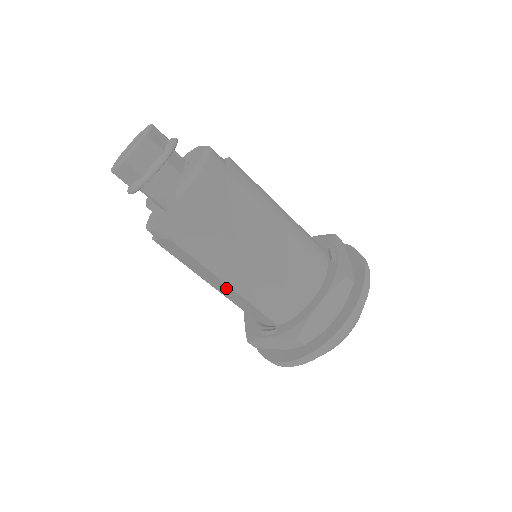
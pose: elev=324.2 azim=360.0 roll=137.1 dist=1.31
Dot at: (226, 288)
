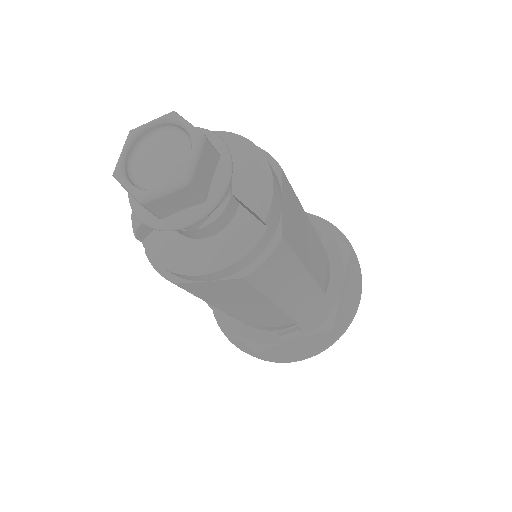
Dot at: (262, 308)
